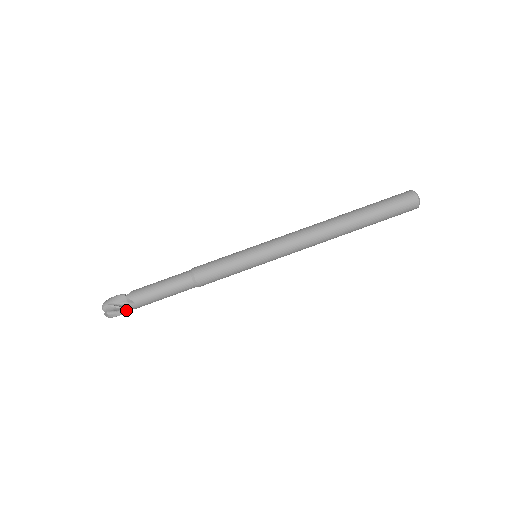
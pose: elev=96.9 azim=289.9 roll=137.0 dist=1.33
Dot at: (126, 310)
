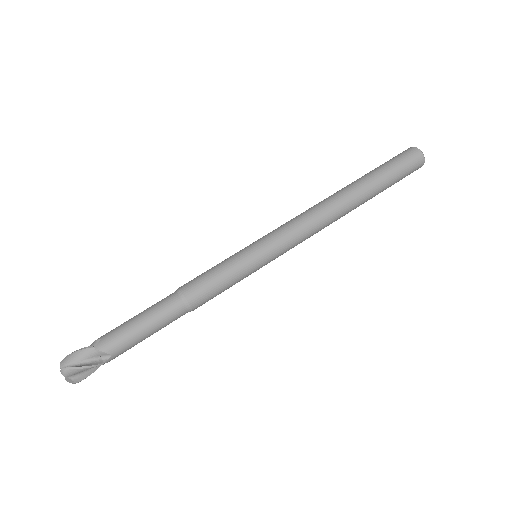
Dot at: (92, 364)
